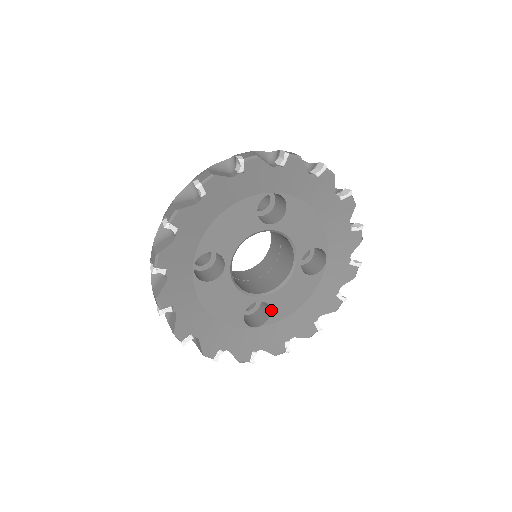
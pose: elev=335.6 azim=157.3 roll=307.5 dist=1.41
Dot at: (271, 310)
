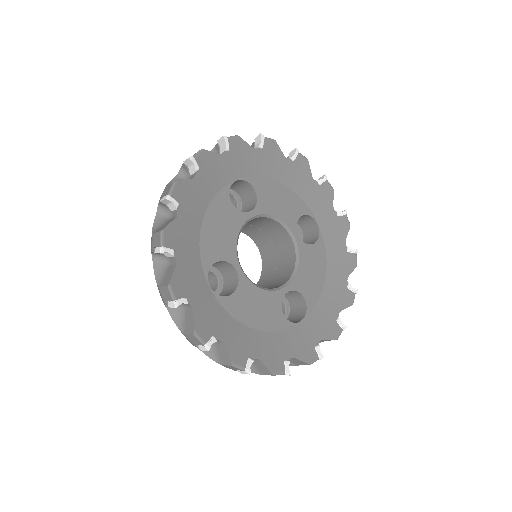
Dot at: (303, 296)
